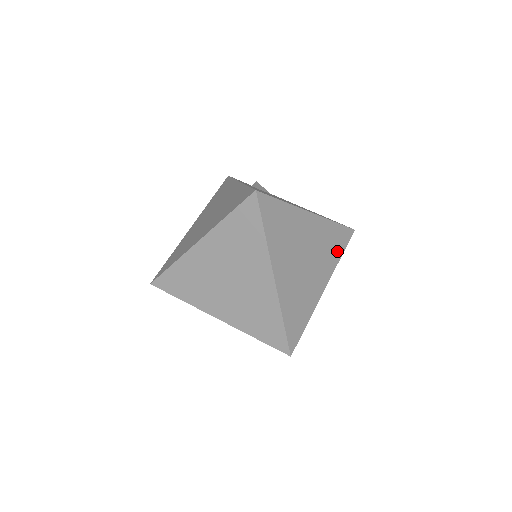
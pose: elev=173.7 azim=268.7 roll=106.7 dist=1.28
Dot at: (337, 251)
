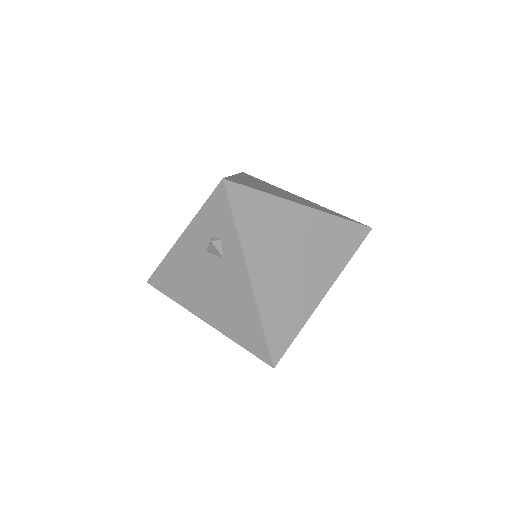
Dot at: occluded
